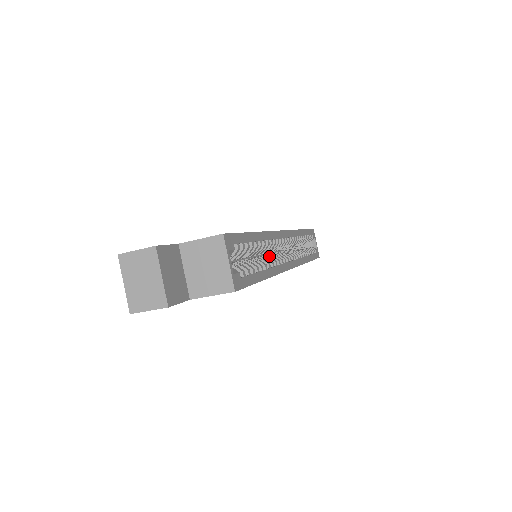
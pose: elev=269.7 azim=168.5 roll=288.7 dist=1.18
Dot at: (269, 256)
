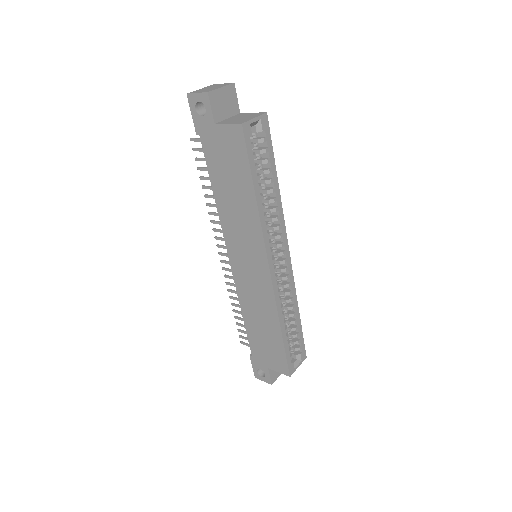
Dot at: occluded
